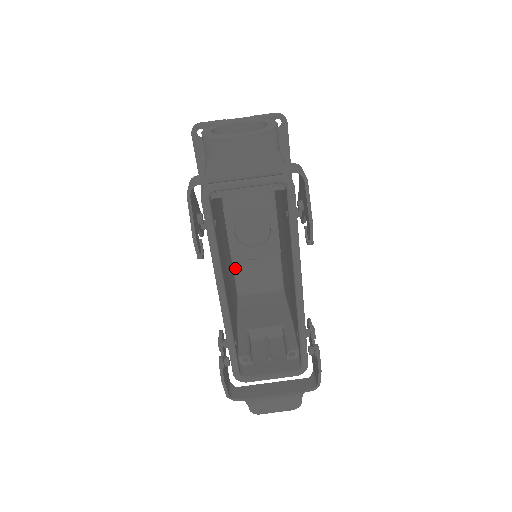
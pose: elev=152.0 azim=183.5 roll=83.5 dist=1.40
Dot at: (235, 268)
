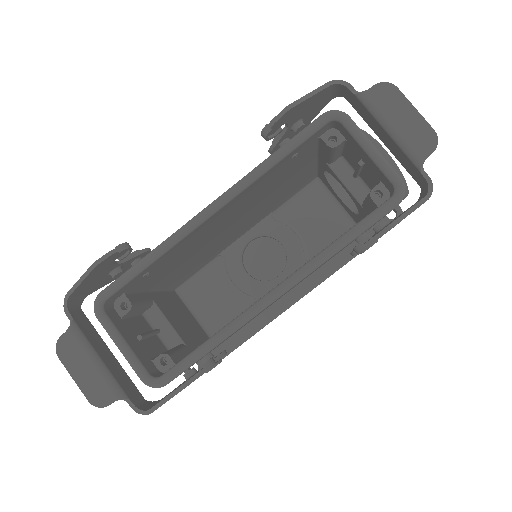
Dot at: (208, 267)
